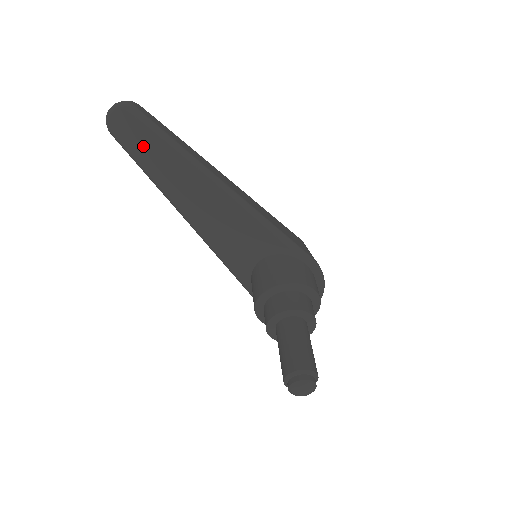
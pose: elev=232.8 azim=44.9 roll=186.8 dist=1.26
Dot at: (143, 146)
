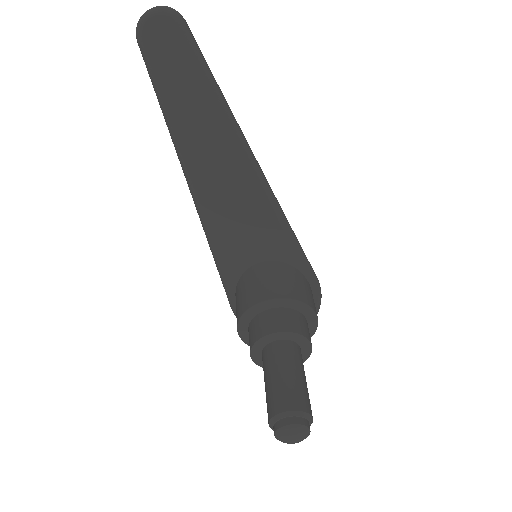
Dot at: (175, 73)
